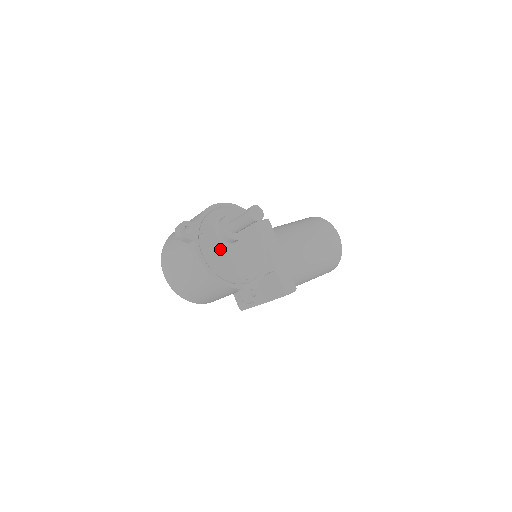
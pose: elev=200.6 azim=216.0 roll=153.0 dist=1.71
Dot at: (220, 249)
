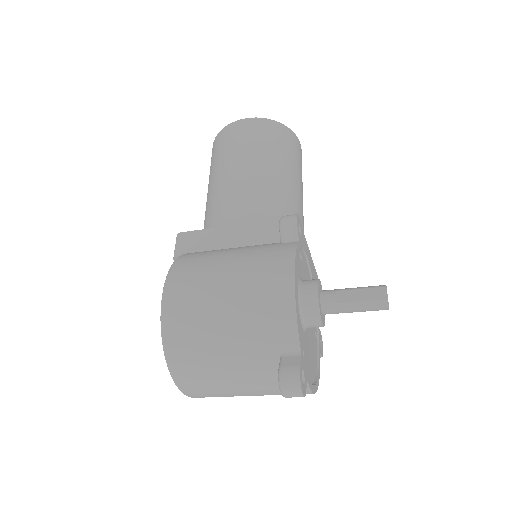
Dot at: (308, 343)
